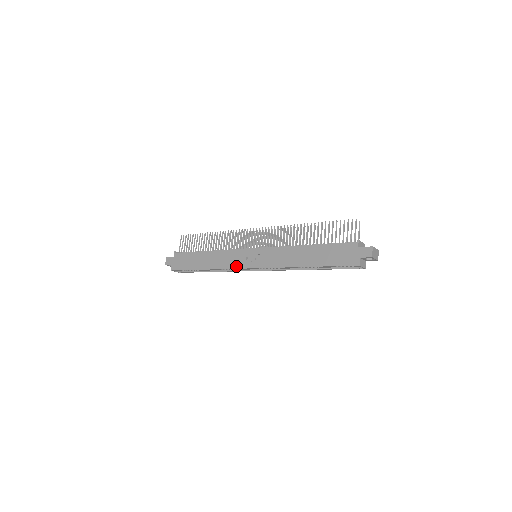
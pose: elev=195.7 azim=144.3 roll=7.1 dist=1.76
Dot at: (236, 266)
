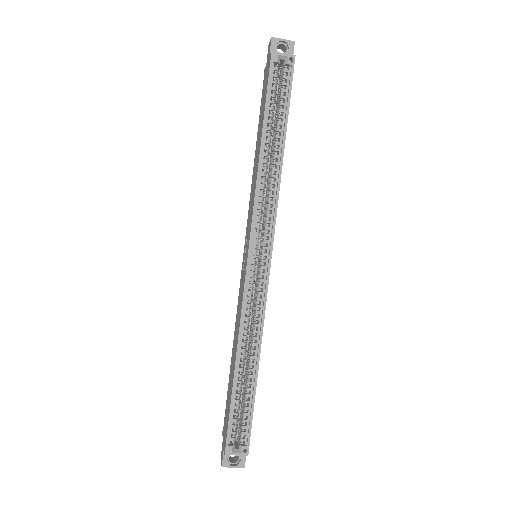
Dot at: (243, 288)
